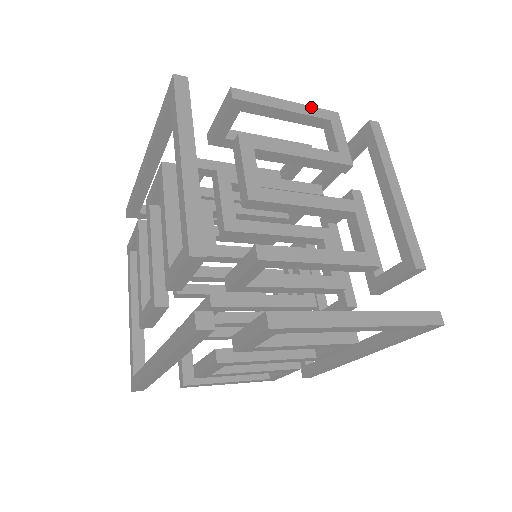
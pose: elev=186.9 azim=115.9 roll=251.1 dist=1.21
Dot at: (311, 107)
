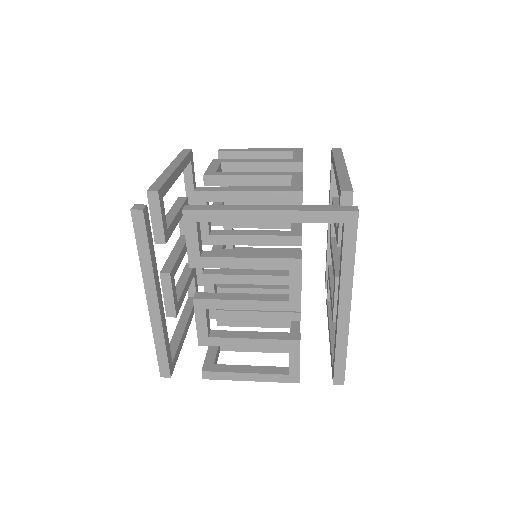
Dot at: (279, 149)
